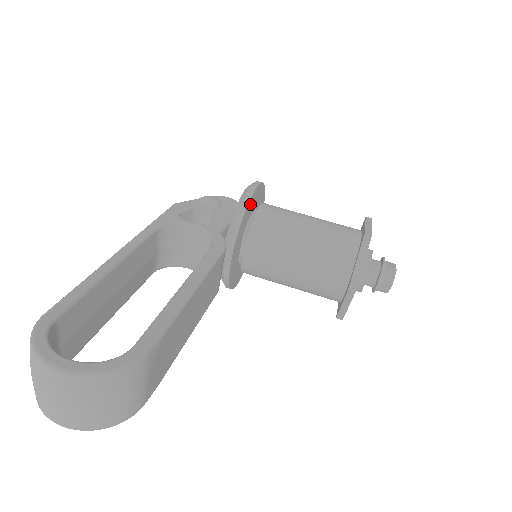
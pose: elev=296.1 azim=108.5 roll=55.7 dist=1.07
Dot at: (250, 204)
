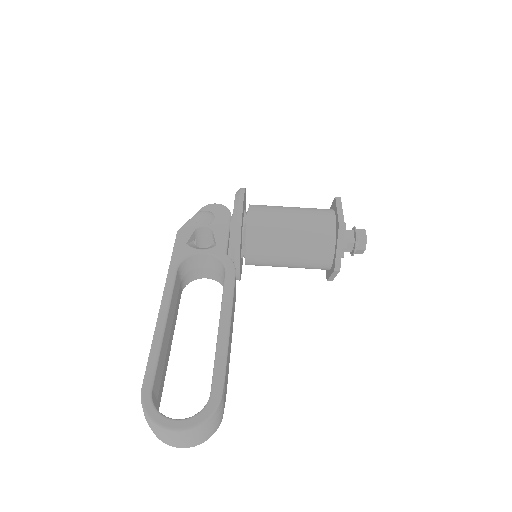
Dot at: (242, 220)
